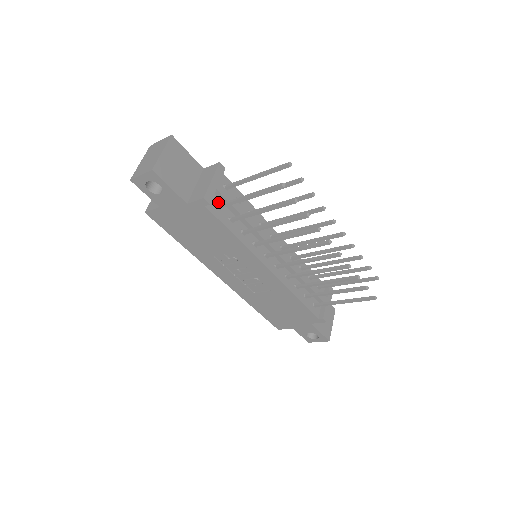
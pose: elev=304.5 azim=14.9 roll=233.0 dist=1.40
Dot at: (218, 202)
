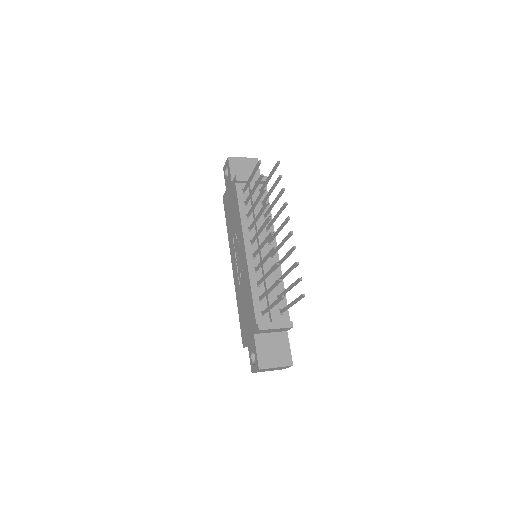
Dot at: (247, 190)
